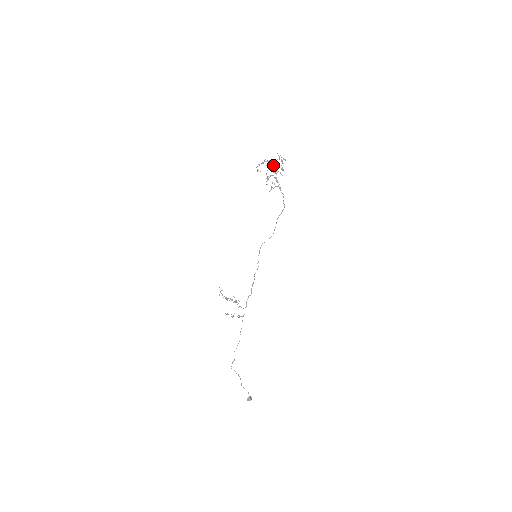
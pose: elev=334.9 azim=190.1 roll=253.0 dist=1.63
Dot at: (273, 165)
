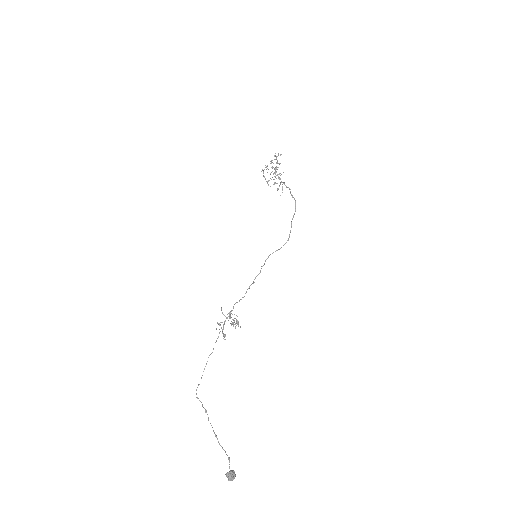
Dot at: occluded
